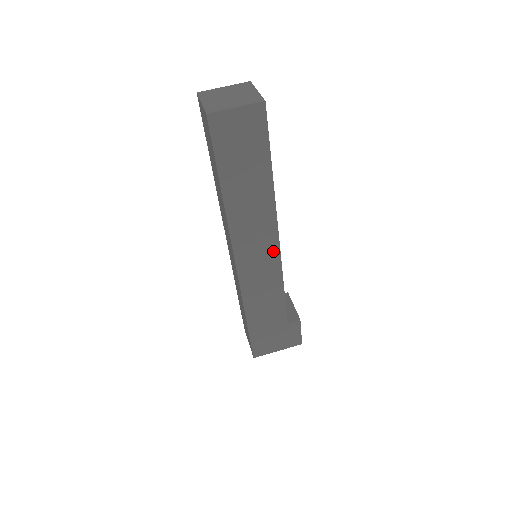
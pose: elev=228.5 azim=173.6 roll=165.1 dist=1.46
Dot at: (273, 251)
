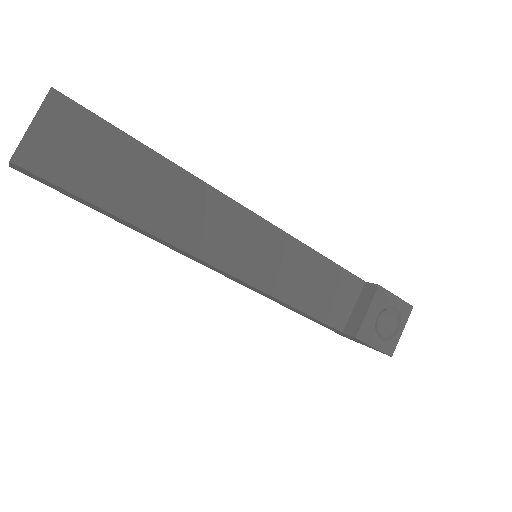
Dot at: (229, 275)
